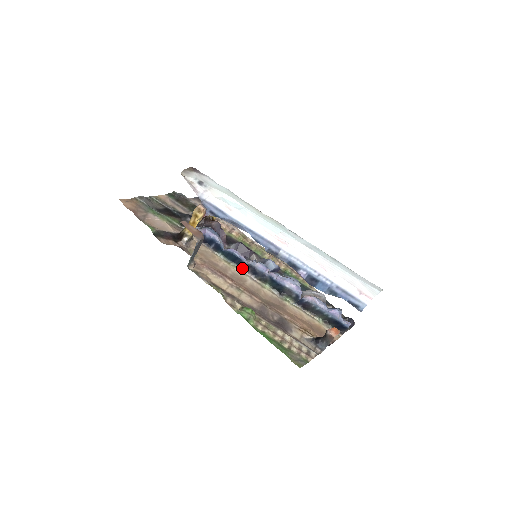
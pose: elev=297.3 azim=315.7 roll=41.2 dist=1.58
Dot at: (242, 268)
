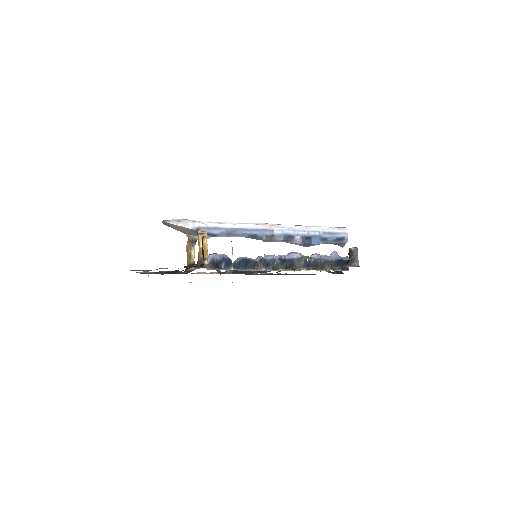
Dot at: (255, 269)
